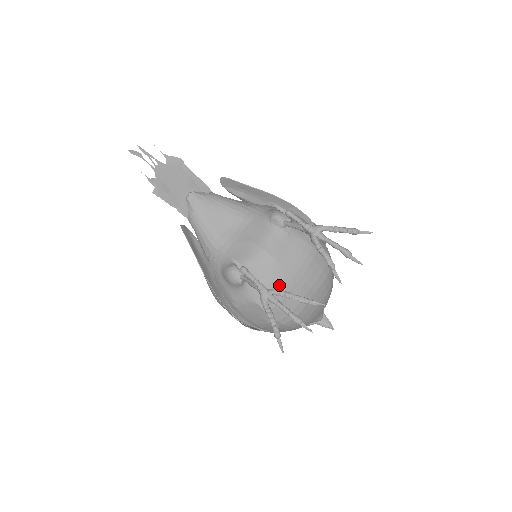
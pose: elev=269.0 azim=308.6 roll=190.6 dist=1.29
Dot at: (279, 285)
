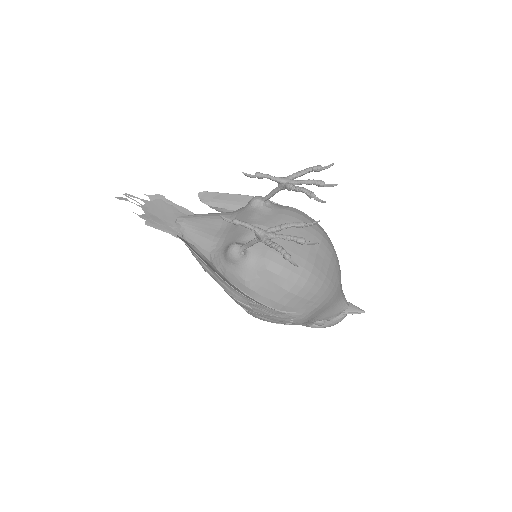
Dot at: occluded
